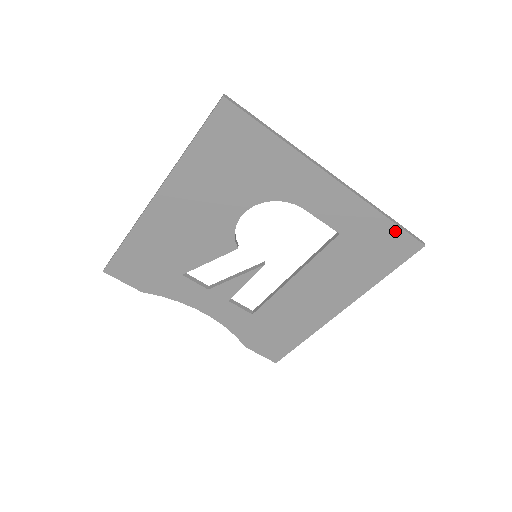
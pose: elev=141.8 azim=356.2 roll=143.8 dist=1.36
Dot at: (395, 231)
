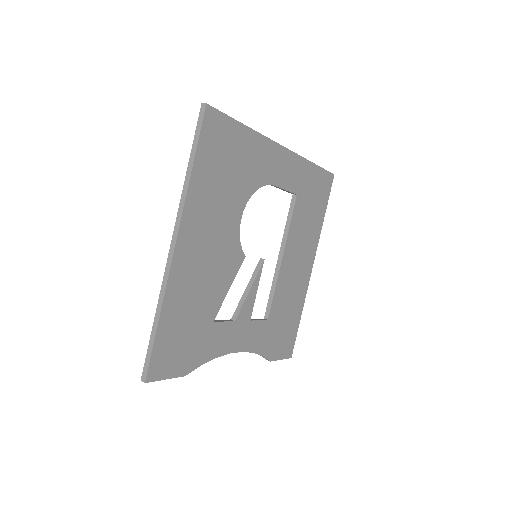
Dot at: (320, 173)
